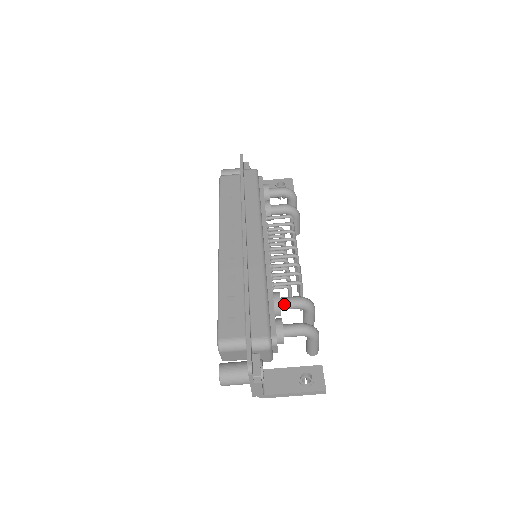
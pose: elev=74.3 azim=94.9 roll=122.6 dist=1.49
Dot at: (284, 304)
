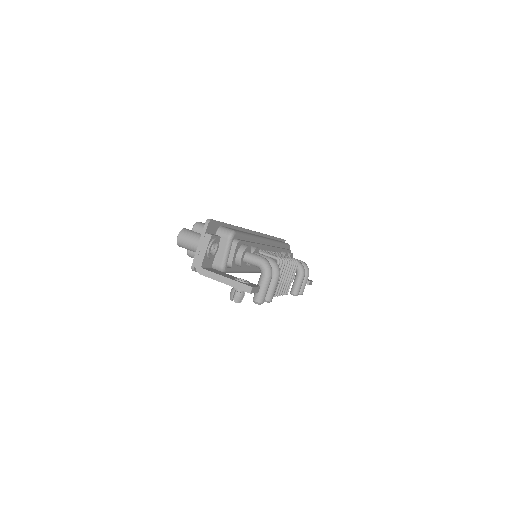
Dot at: (258, 254)
